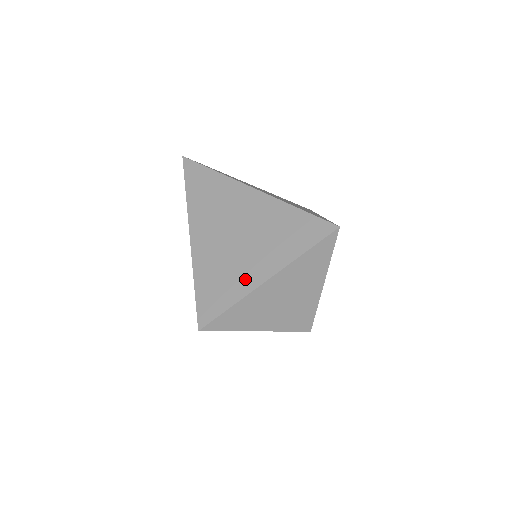
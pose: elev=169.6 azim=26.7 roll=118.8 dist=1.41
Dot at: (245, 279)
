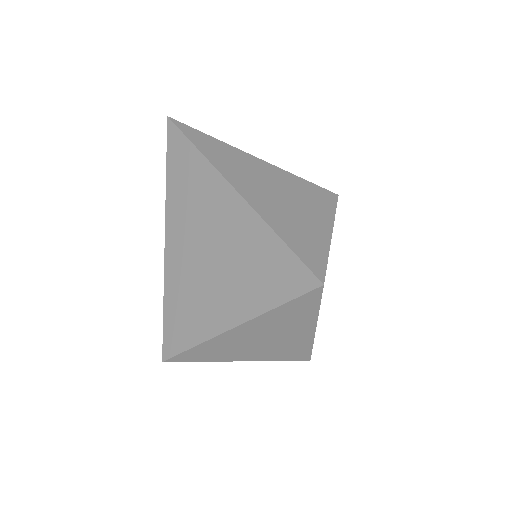
Dot at: (209, 318)
